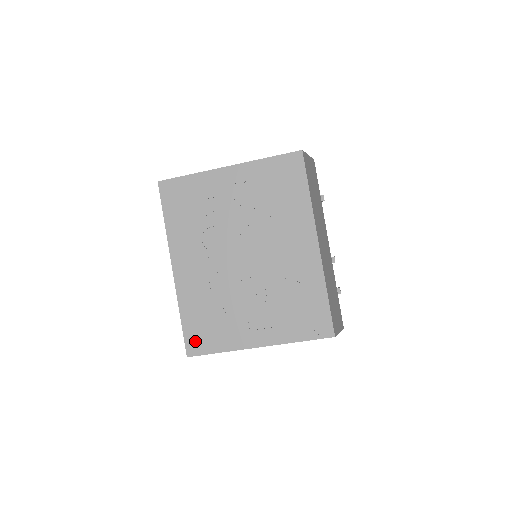
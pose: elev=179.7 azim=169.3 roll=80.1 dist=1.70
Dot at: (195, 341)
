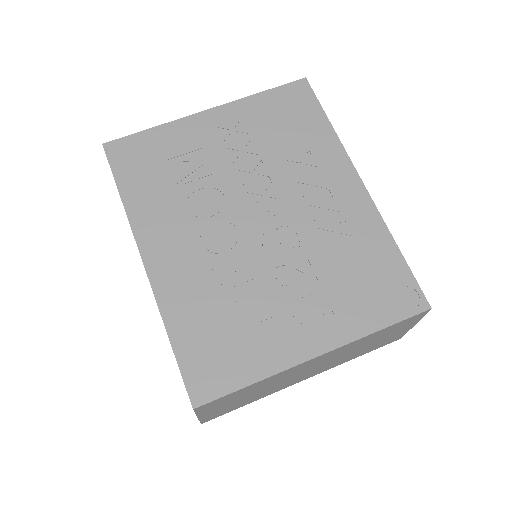
Dot at: (203, 375)
